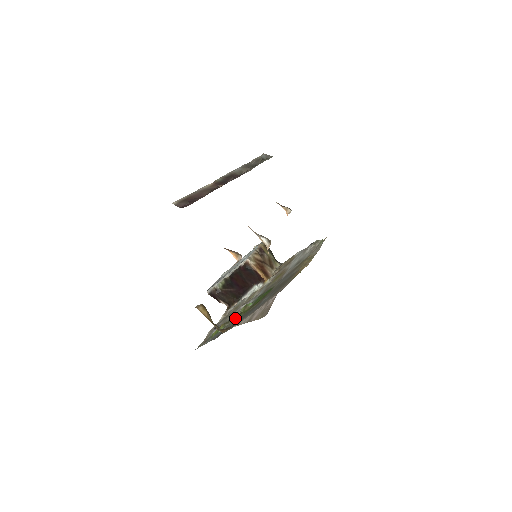
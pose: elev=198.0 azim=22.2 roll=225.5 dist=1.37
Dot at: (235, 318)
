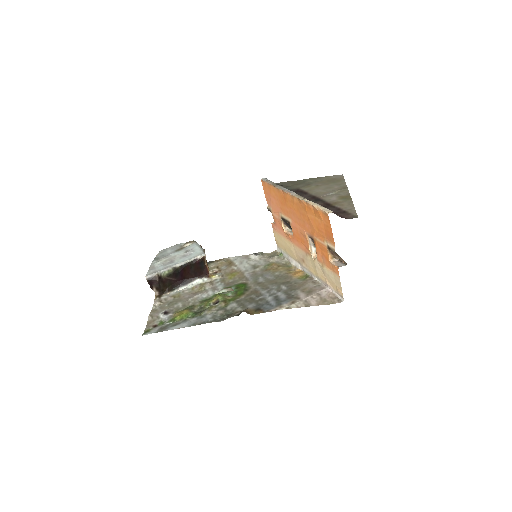
Dot at: (217, 305)
